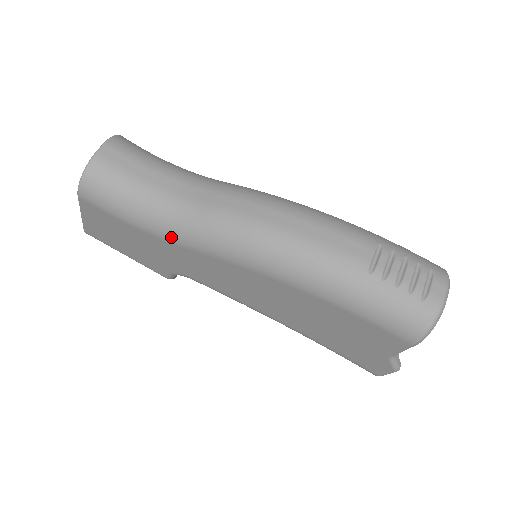
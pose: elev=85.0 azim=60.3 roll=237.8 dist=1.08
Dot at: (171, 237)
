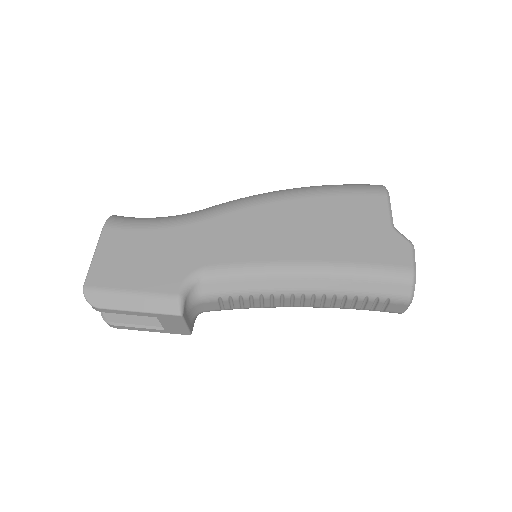
Dot at: (190, 219)
